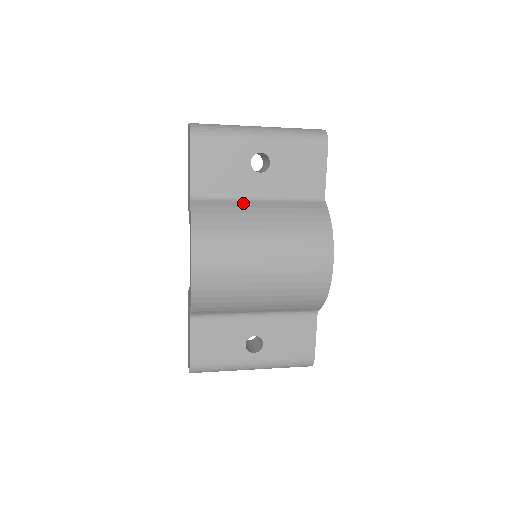
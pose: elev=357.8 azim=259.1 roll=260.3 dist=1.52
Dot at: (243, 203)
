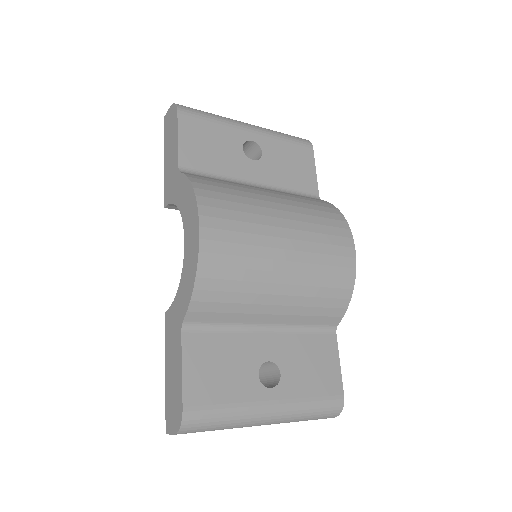
Dot at: (241, 184)
